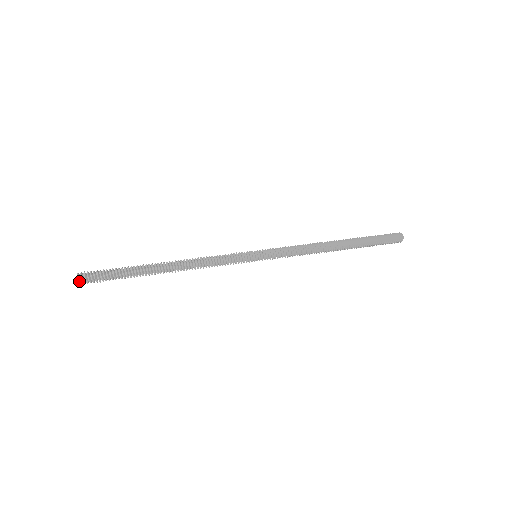
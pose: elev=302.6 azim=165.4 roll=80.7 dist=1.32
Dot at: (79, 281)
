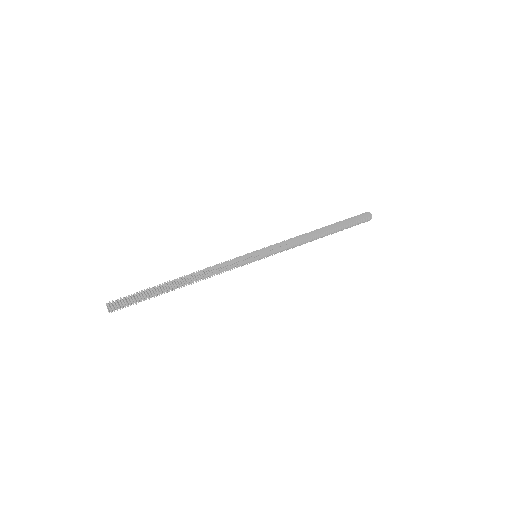
Dot at: (110, 308)
